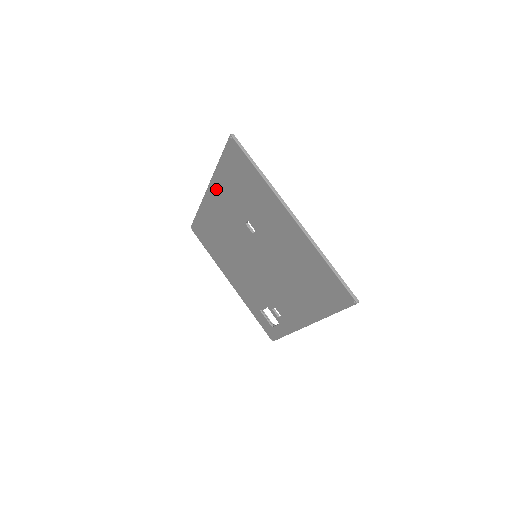
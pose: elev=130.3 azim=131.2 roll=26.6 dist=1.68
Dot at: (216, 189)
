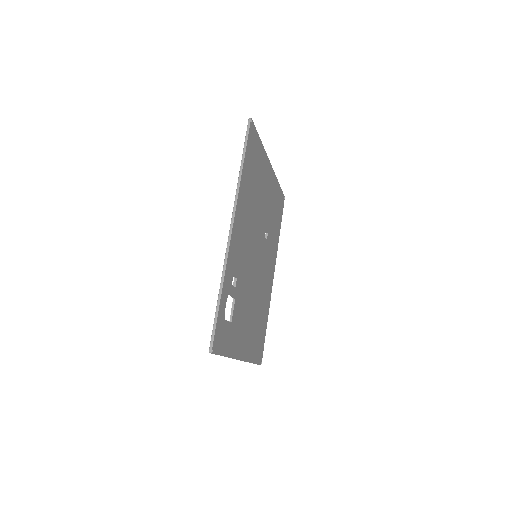
Dot at: occluded
